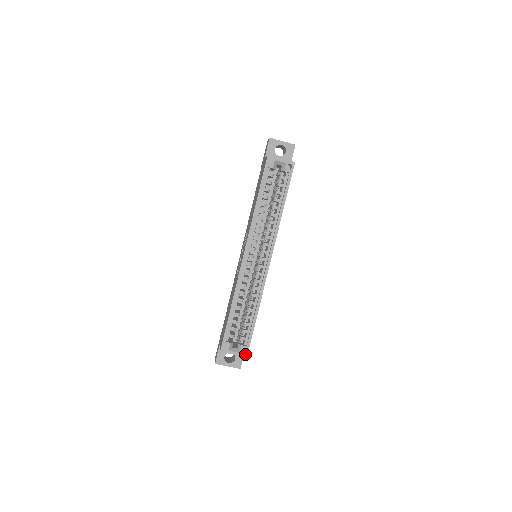
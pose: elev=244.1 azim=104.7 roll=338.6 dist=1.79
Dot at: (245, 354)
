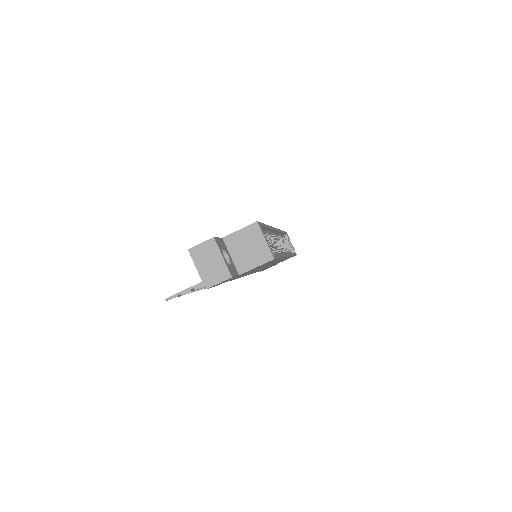
Dot at: (273, 255)
